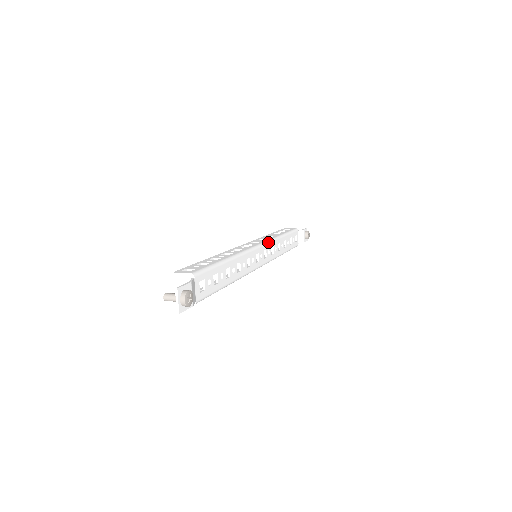
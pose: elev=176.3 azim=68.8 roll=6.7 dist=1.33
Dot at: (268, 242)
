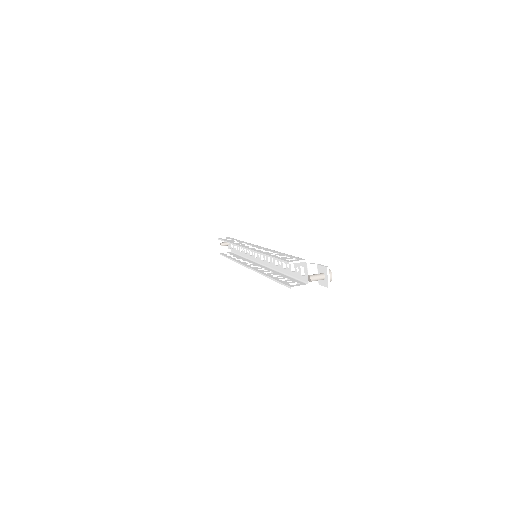
Dot at: occluded
